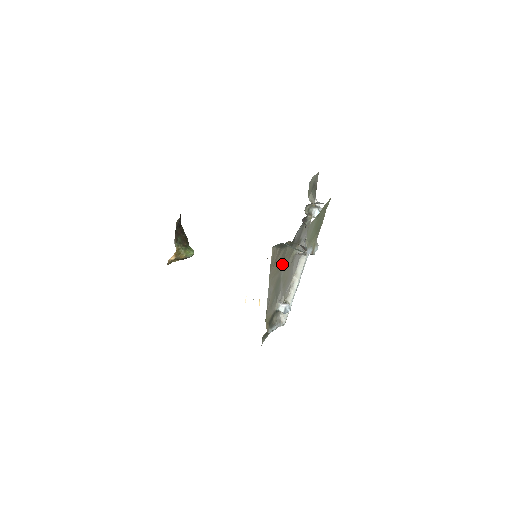
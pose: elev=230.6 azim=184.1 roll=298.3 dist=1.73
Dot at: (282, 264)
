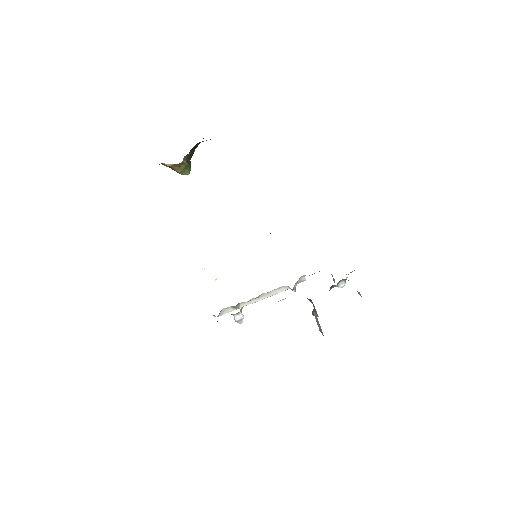
Dot at: occluded
